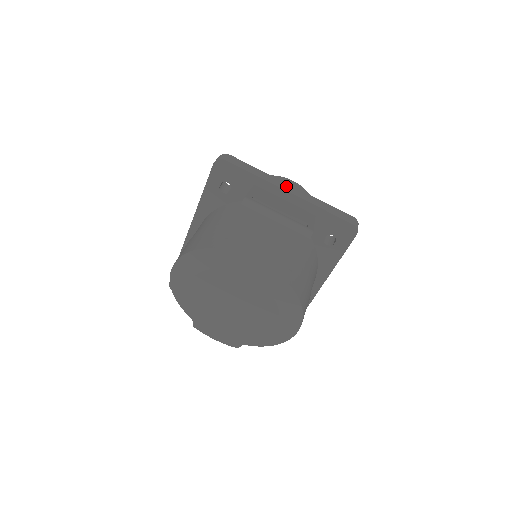
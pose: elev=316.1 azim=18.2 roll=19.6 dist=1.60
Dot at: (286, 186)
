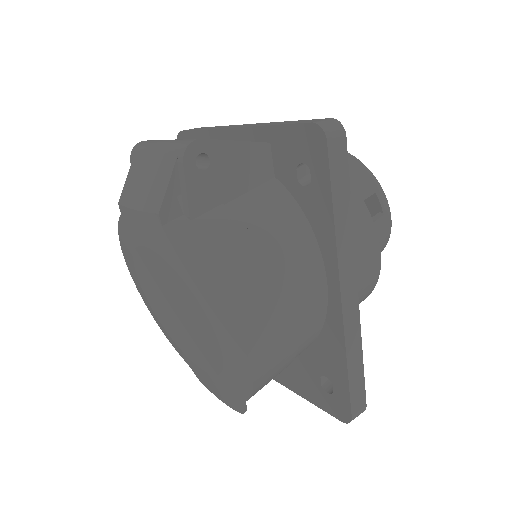
Dot at: (240, 125)
